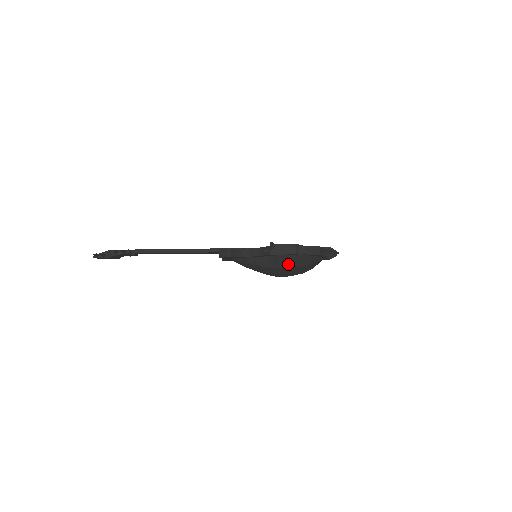
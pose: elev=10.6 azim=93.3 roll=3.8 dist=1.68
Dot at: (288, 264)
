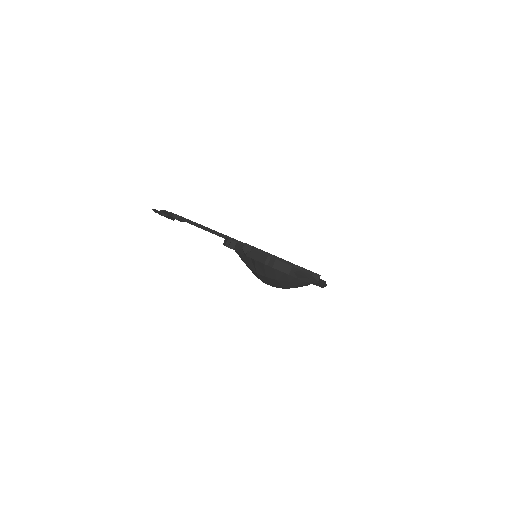
Dot at: (263, 272)
